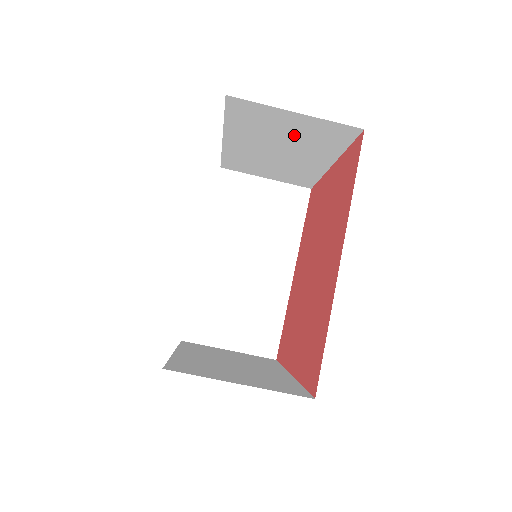
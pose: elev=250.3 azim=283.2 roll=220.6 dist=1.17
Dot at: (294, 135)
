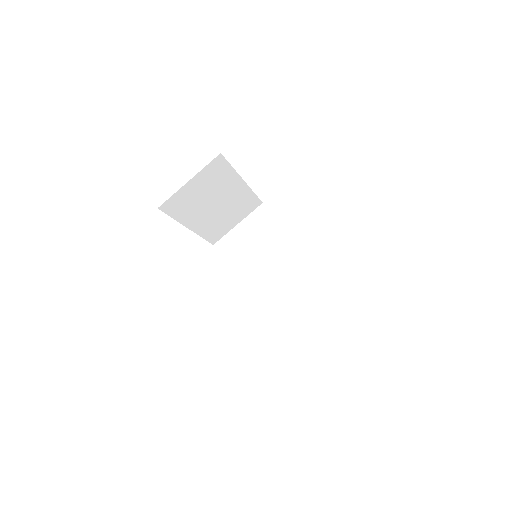
Dot at: (206, 190)
